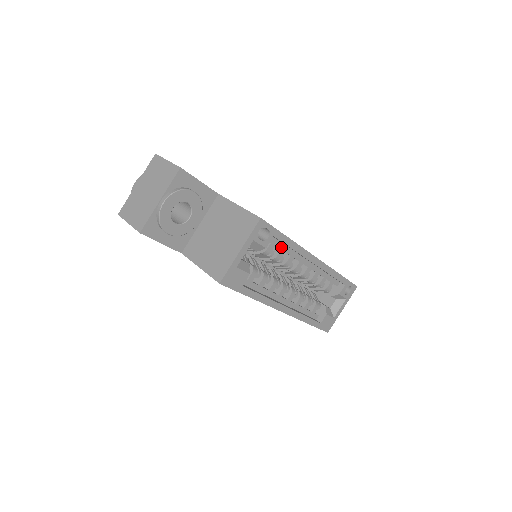
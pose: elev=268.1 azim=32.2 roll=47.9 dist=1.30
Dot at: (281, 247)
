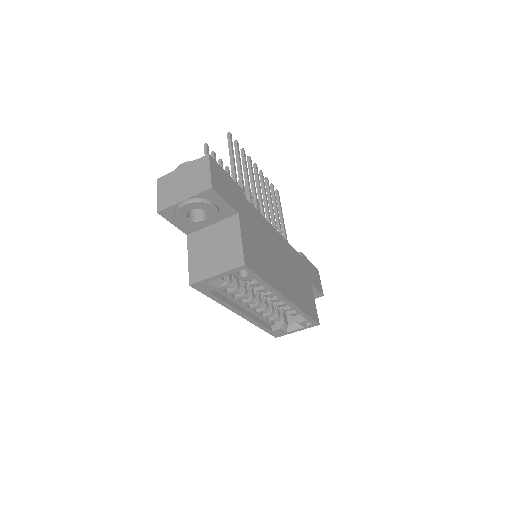
Dot at: occluded
